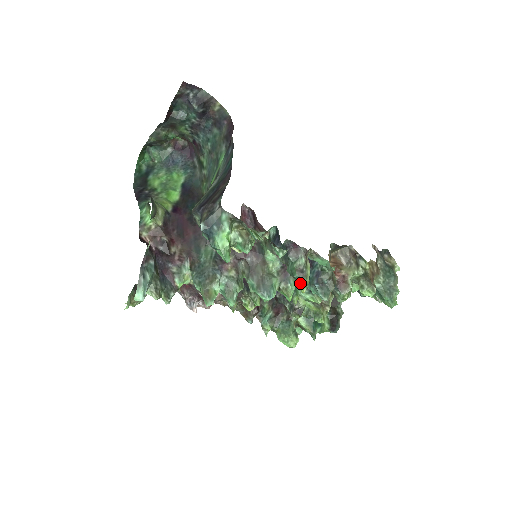
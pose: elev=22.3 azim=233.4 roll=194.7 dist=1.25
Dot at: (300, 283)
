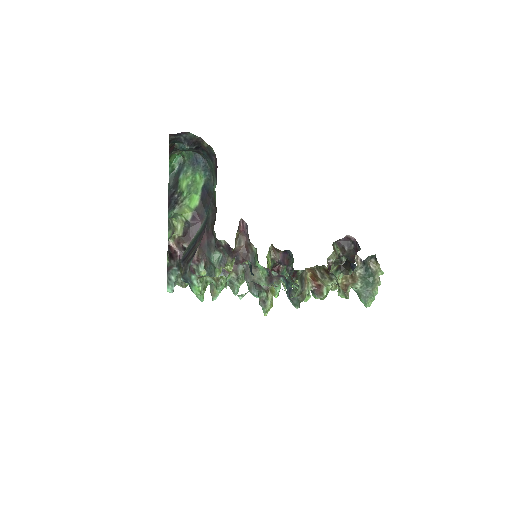
Dot at: (263, 309)
